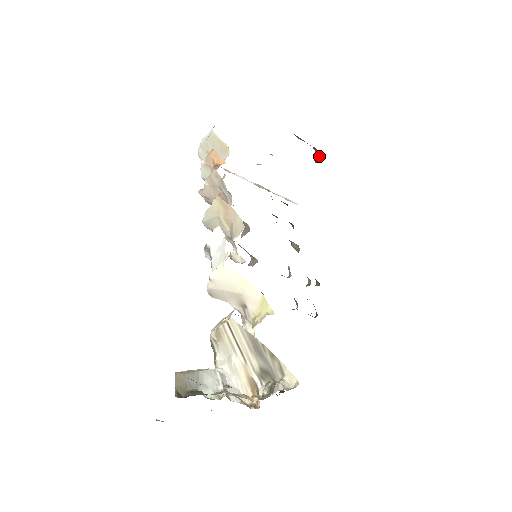
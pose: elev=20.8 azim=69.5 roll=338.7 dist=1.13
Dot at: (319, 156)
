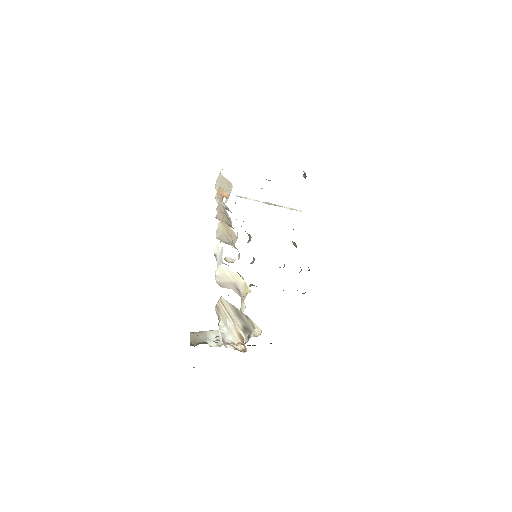
Dot at: (305, 174)
